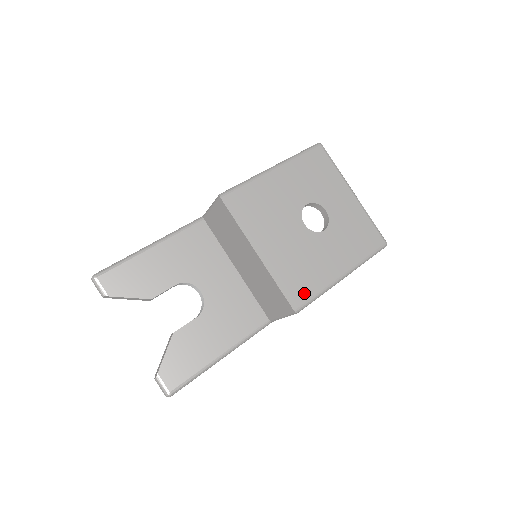
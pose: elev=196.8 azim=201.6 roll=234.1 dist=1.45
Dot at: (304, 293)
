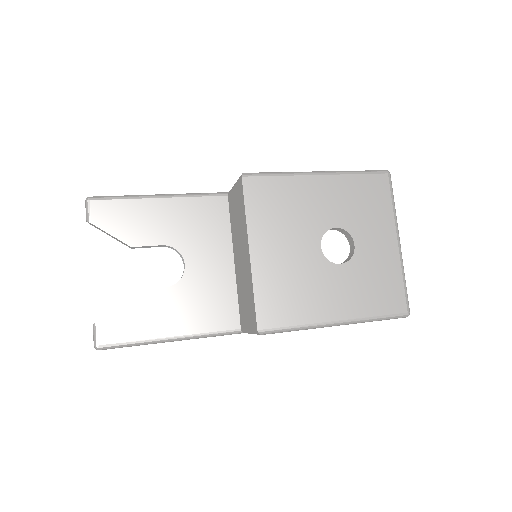
Dot at: (279, 318)
